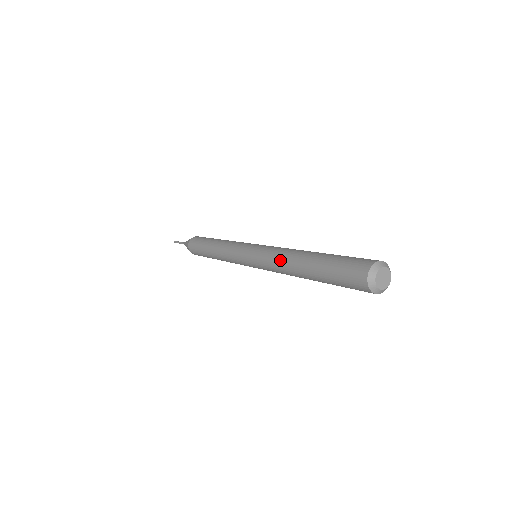
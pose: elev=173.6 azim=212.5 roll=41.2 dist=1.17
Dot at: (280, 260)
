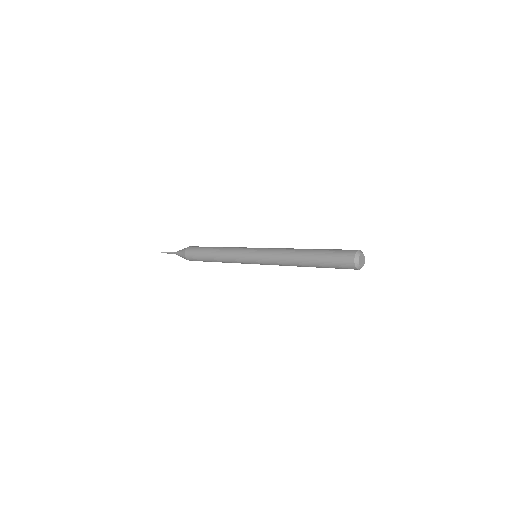
Dot at: (284, 261)
